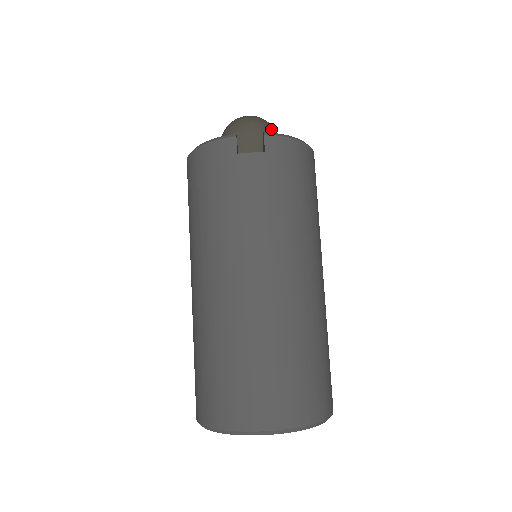
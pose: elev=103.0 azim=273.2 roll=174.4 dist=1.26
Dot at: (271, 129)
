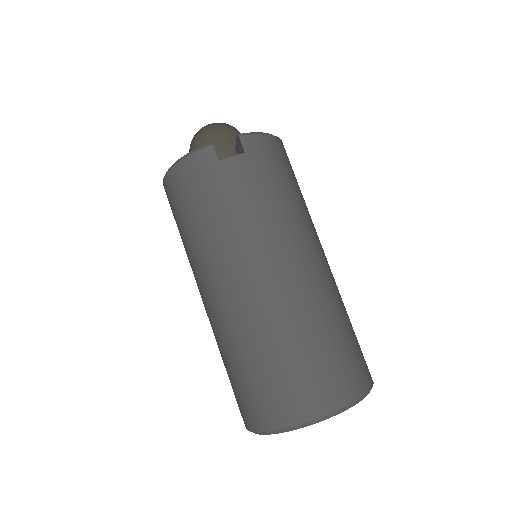
Dot at: (237, 131)
